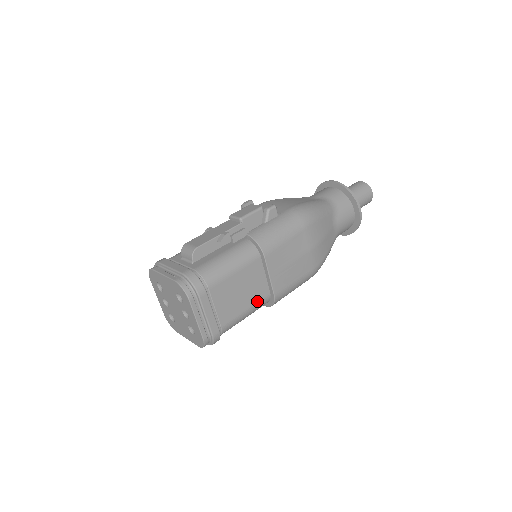
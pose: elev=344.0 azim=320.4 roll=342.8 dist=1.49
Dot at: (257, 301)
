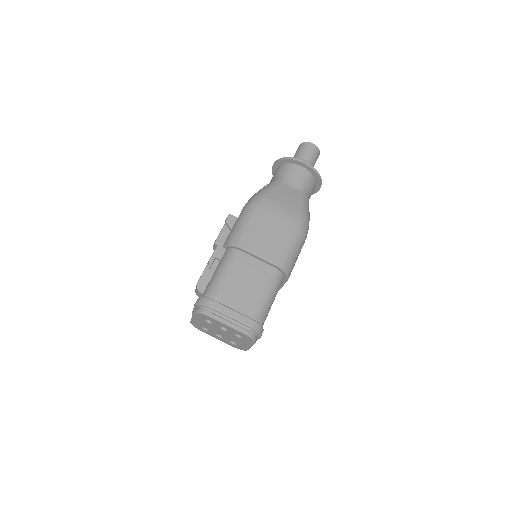
Dot at: (268, 280)
